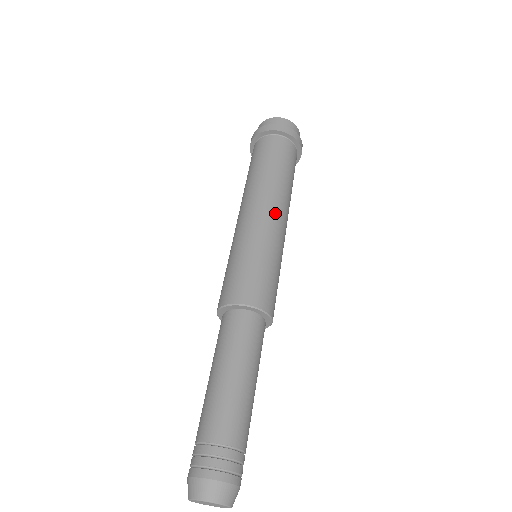
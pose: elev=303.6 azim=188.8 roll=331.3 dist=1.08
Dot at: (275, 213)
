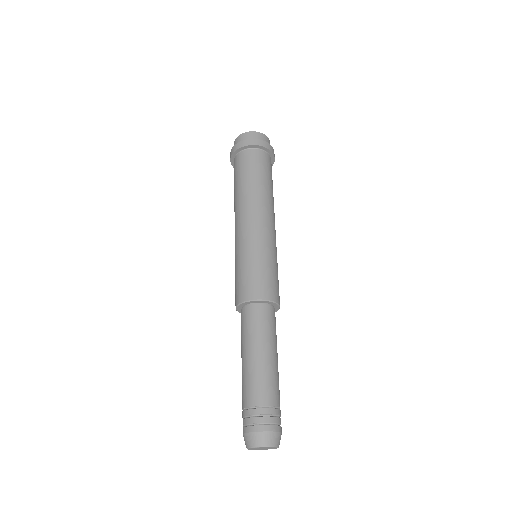
Dot at: (259, 218)
